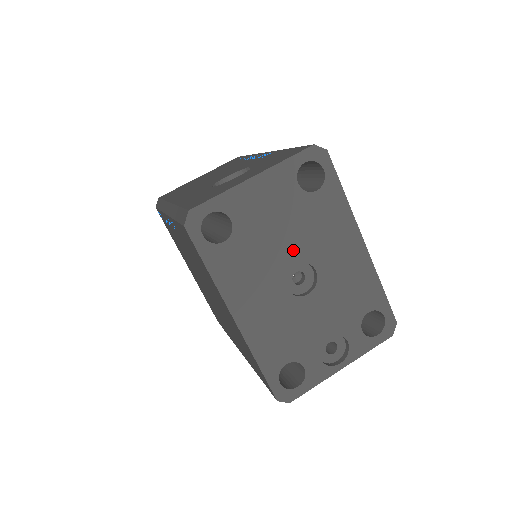
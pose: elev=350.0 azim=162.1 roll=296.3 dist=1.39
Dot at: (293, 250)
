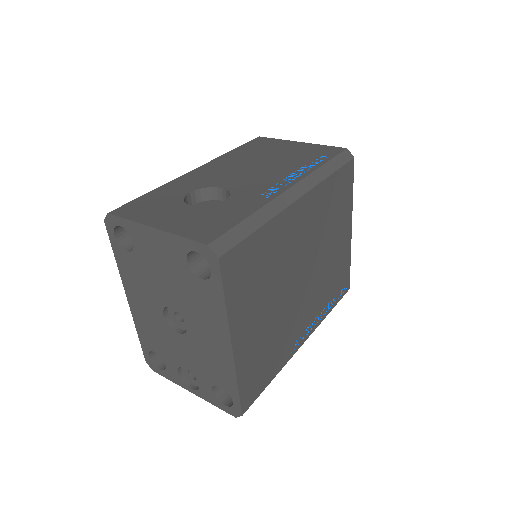
Dot at: (173, 299)
